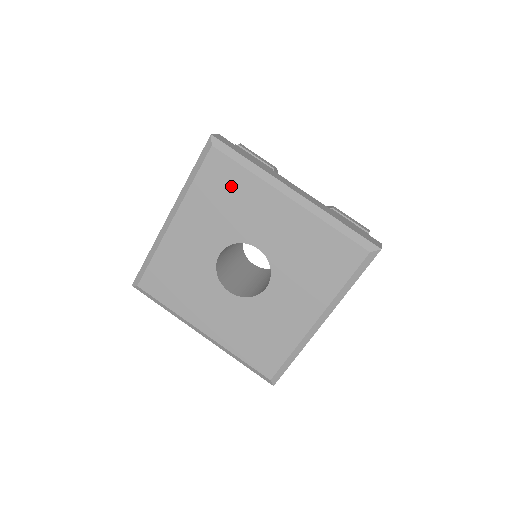
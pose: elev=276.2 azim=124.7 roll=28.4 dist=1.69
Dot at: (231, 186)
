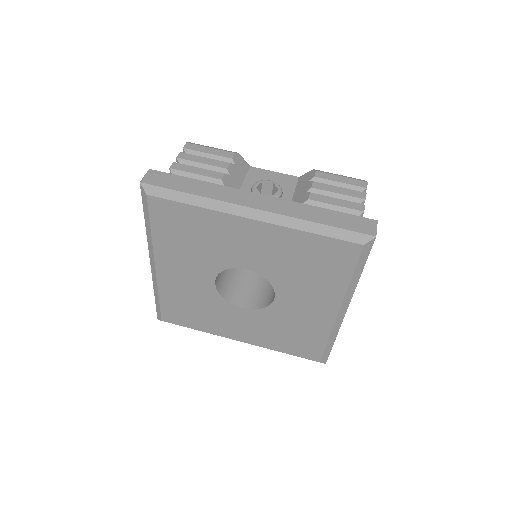
Dot at: (188, 225)
